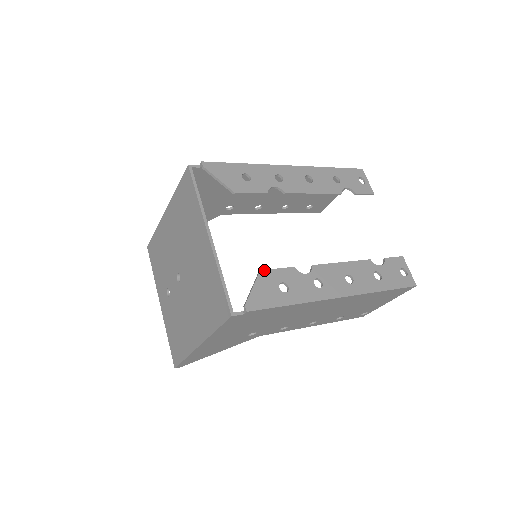
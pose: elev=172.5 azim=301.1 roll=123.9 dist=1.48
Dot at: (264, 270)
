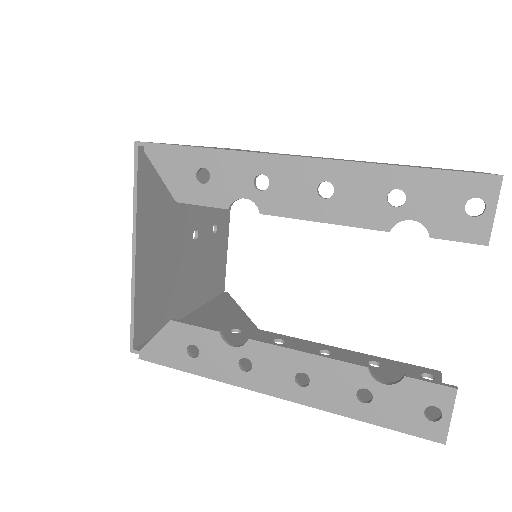
Dot at: (176, 322)
